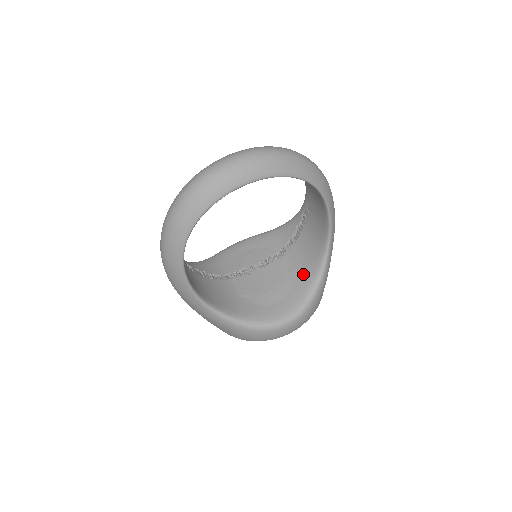
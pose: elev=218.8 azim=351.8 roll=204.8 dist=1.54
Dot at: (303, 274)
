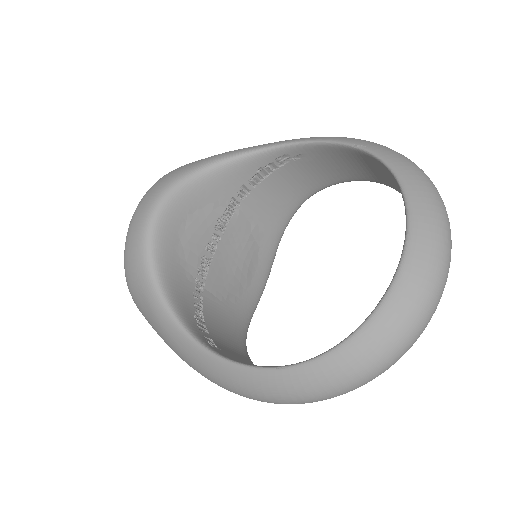
Dot at: (270, 226)
